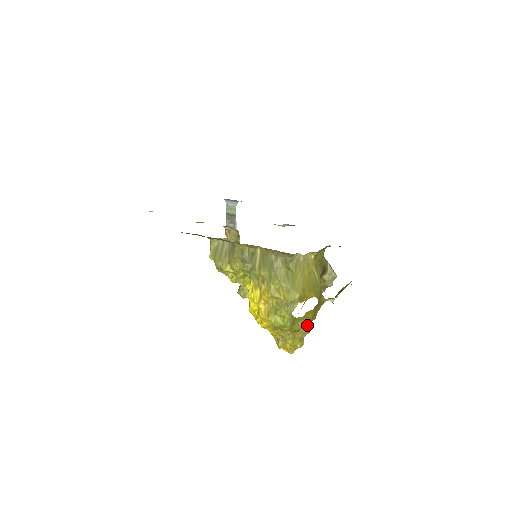
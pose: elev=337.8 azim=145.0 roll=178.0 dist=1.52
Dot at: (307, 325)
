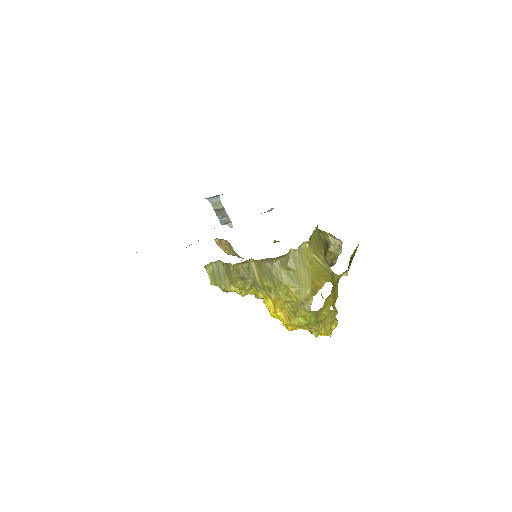
Dot at: (331, 310)
